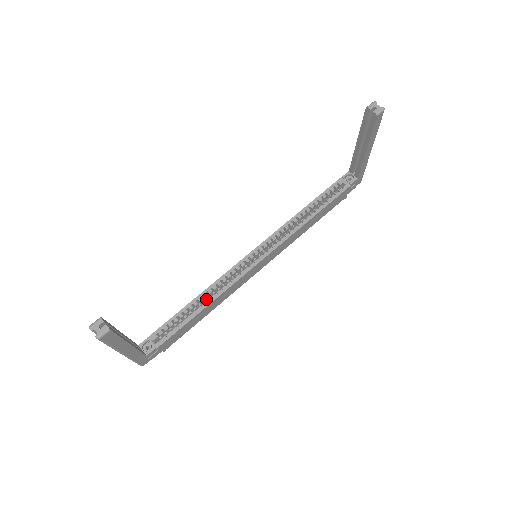
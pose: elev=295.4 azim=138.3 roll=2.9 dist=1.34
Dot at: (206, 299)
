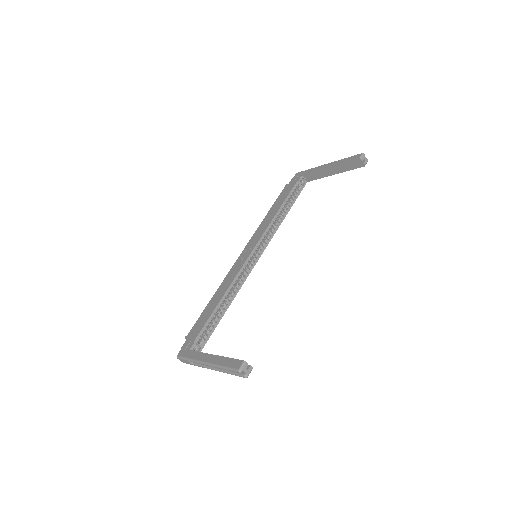
Dot at: occluded
